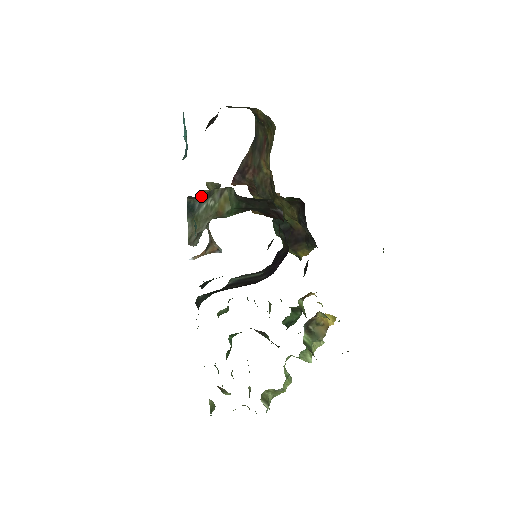
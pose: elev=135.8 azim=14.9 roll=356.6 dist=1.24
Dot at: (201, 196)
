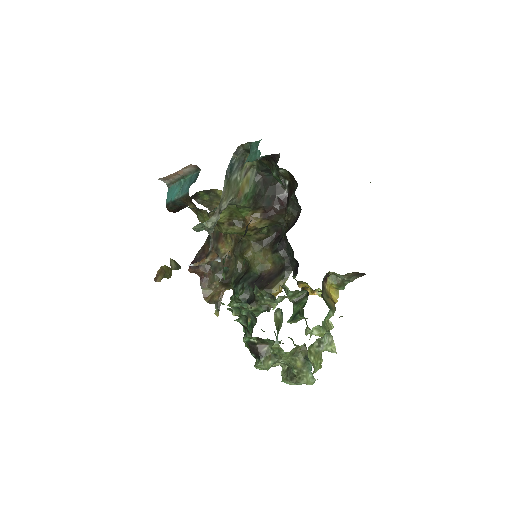
Dot at: (241, 158)
